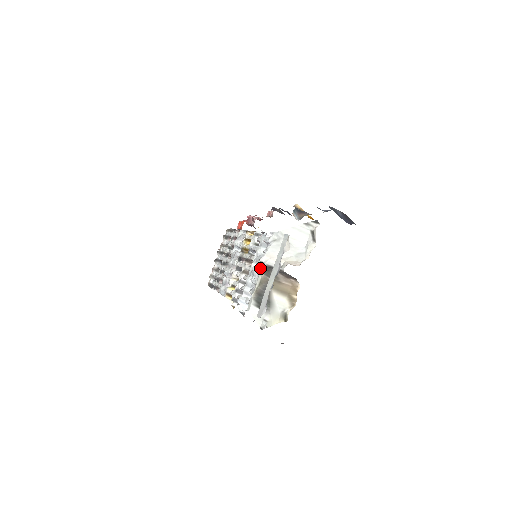
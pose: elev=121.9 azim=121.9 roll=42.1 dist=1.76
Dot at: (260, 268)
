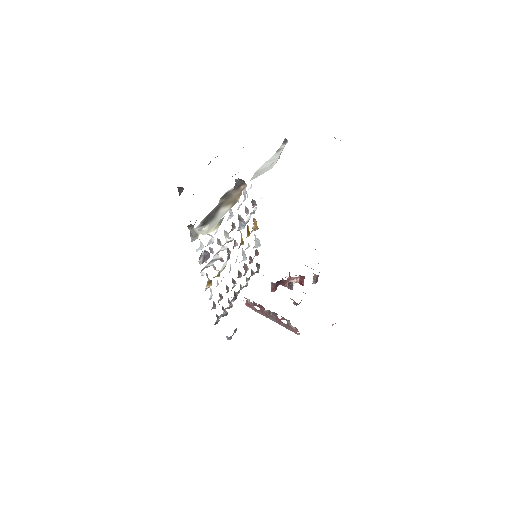
Dot at: occluded
